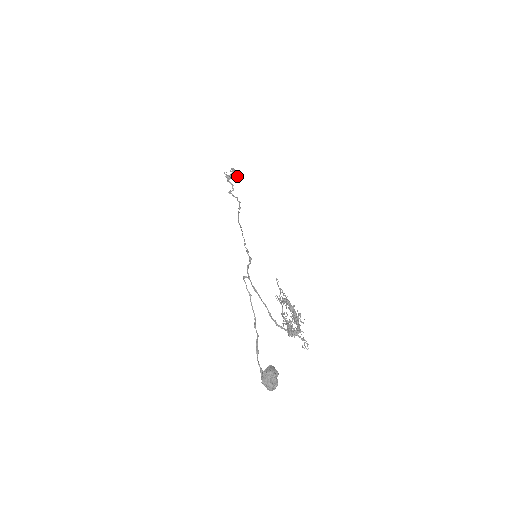
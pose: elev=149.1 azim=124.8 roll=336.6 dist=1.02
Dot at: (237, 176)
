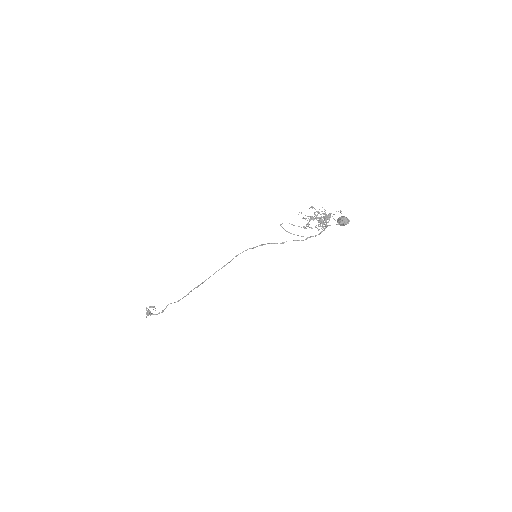
Dot at: occluded
